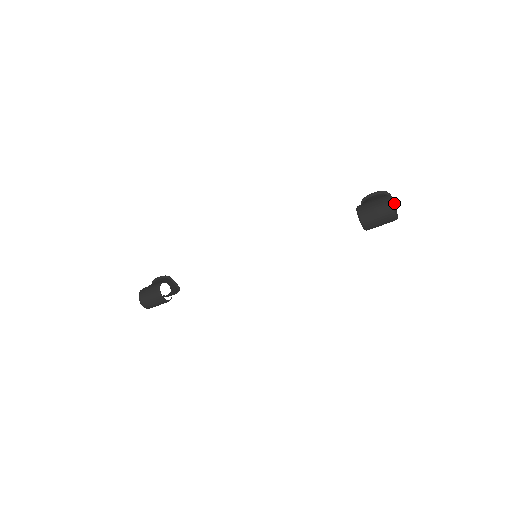
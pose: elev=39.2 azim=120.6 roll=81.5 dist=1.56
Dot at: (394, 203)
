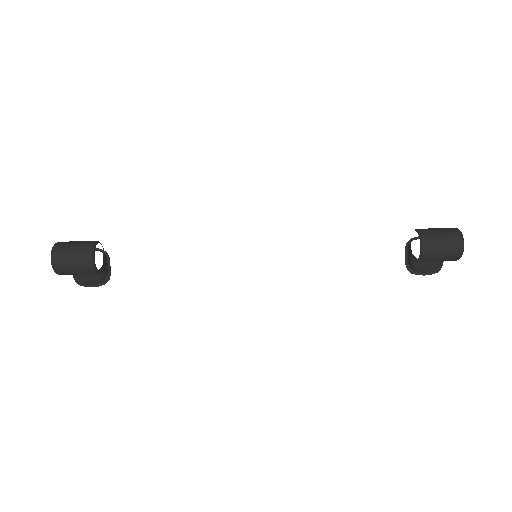
Dot at: occluded
